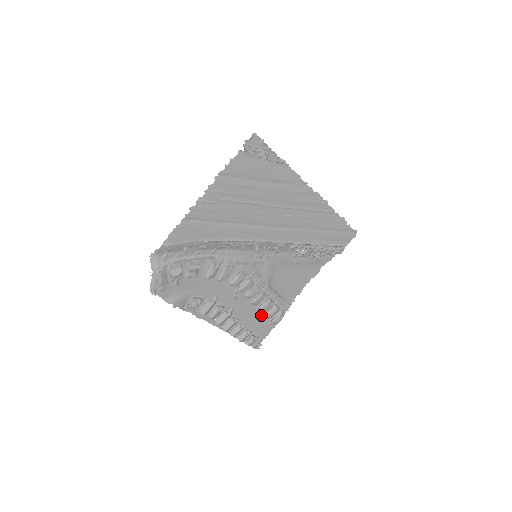
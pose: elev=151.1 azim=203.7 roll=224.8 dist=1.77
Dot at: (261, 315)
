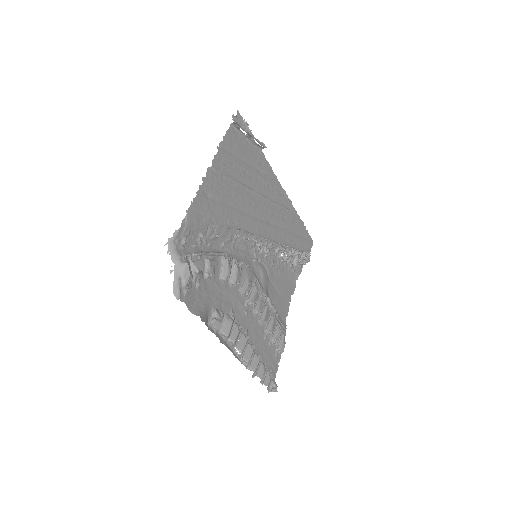
Dot at: (268, 342)
